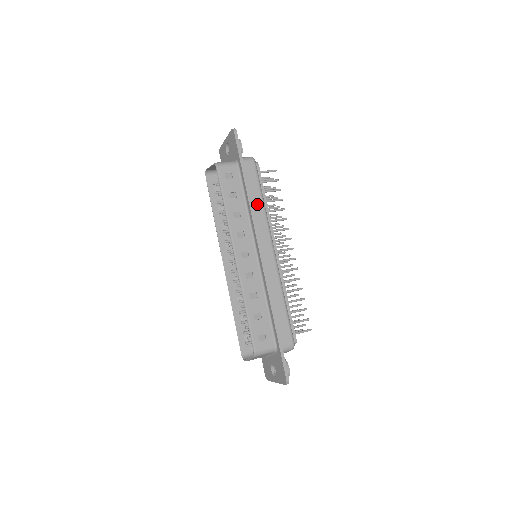
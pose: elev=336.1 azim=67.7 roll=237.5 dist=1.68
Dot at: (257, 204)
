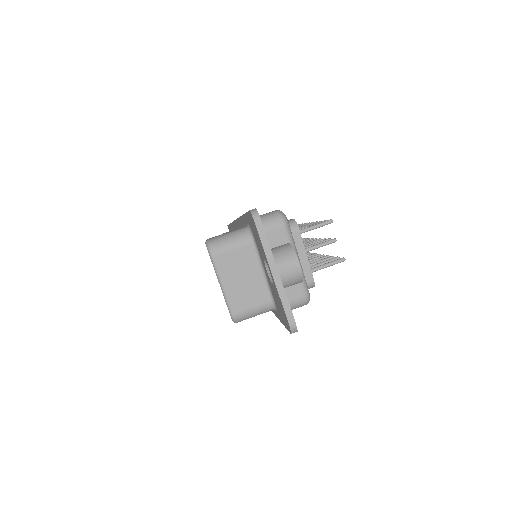
Dot at: occluded
